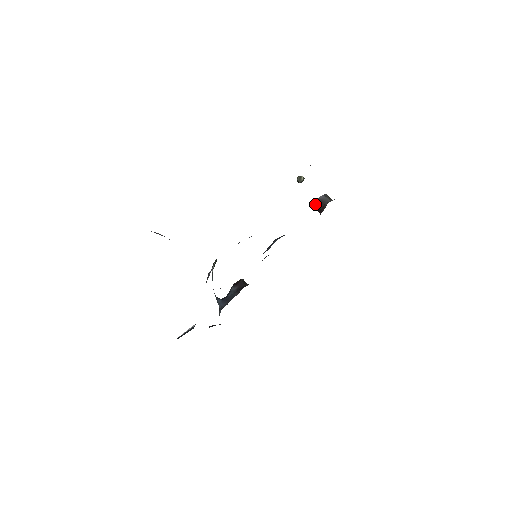
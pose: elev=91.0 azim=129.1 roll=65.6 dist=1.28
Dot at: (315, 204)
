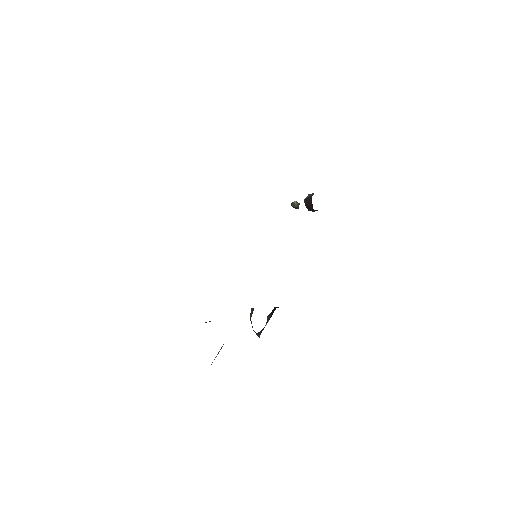
Dot at: (305, 205)
